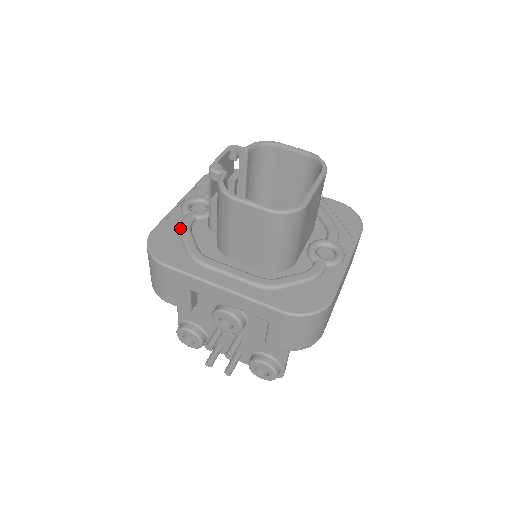
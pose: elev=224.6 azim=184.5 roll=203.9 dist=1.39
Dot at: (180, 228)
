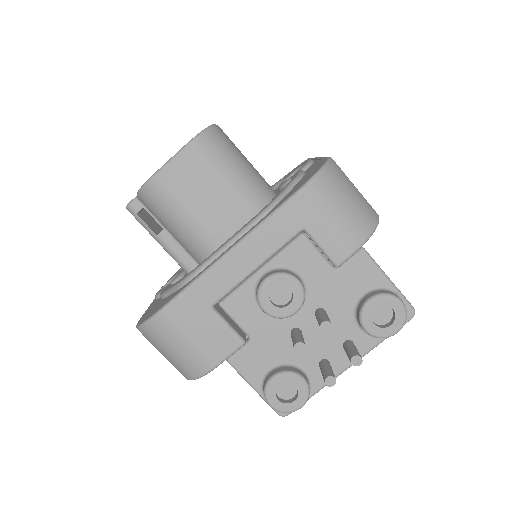
Dot at: (161, 295)
